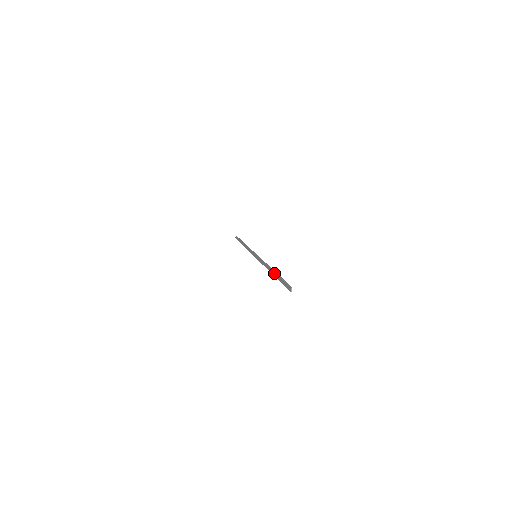
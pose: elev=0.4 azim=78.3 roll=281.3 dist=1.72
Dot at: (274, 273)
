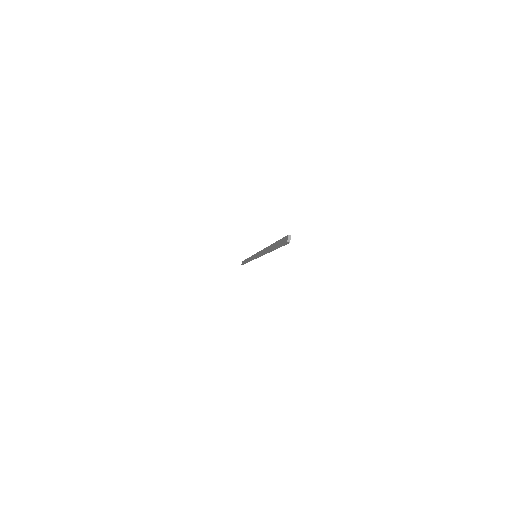
Dot at: (271, 245)
